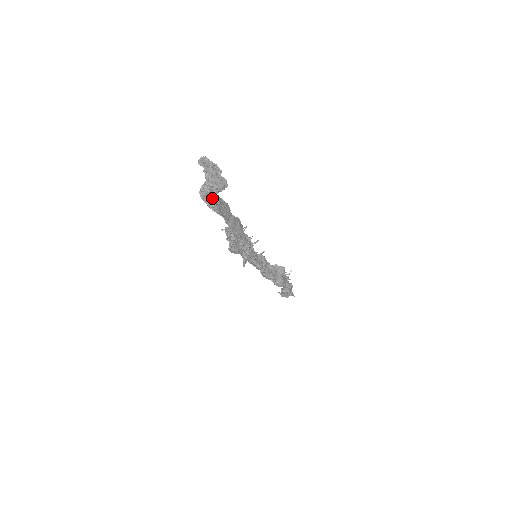
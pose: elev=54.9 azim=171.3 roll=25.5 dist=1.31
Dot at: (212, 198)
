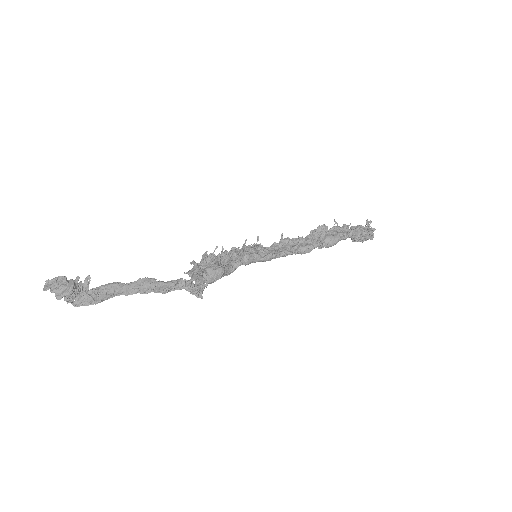
Dot at: (86, 297)
